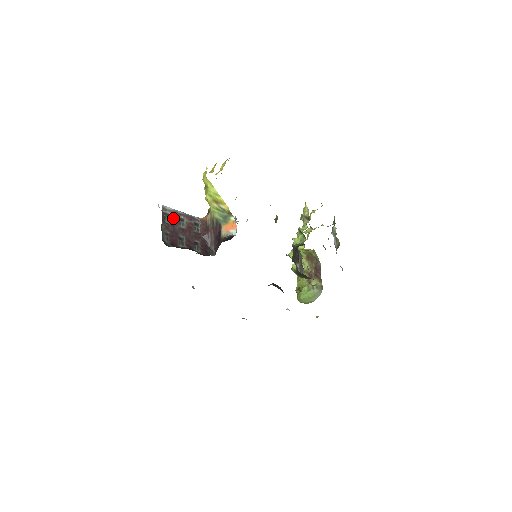
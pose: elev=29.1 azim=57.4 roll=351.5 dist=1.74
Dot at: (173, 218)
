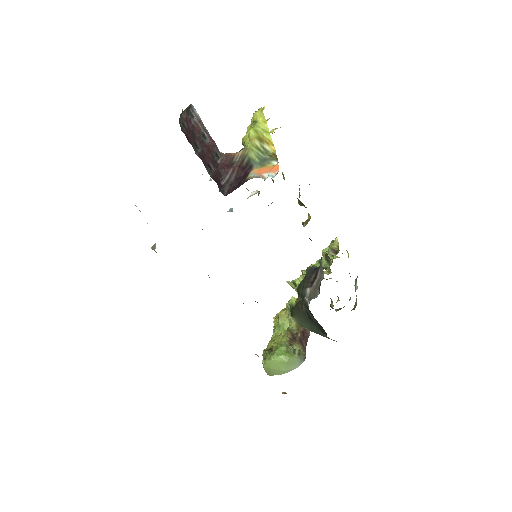
Dot at: (197, 124)
